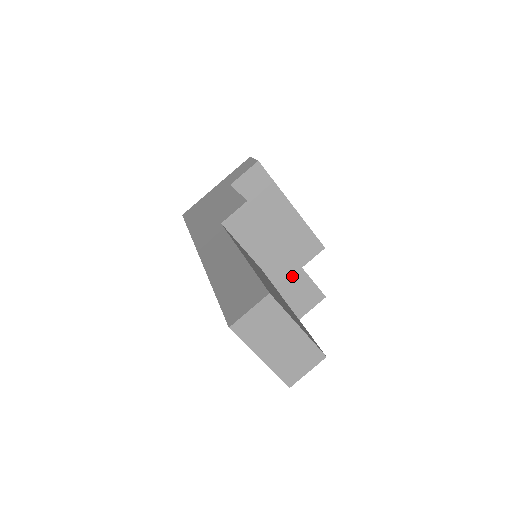
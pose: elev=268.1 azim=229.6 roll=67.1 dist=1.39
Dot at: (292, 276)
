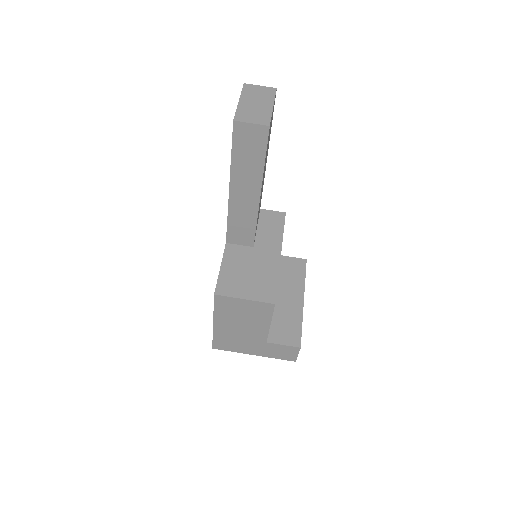
Dot at: (267, 268)
